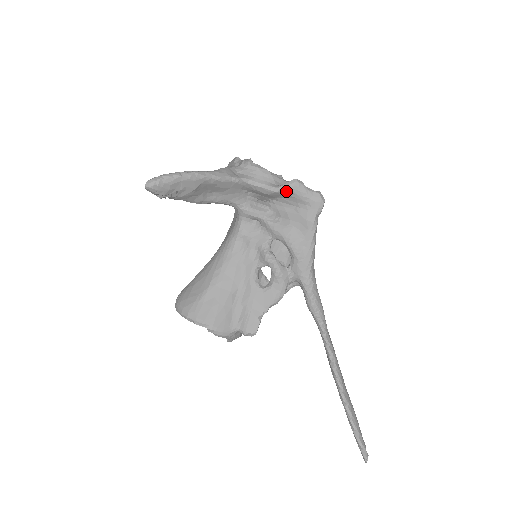
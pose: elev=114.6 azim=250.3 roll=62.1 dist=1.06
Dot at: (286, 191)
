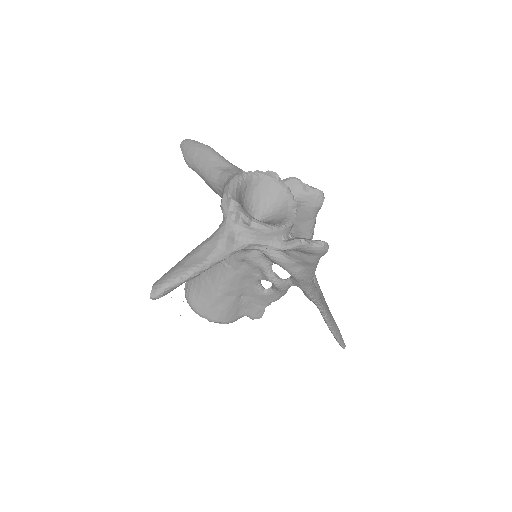
Dot at: (289, 250)
